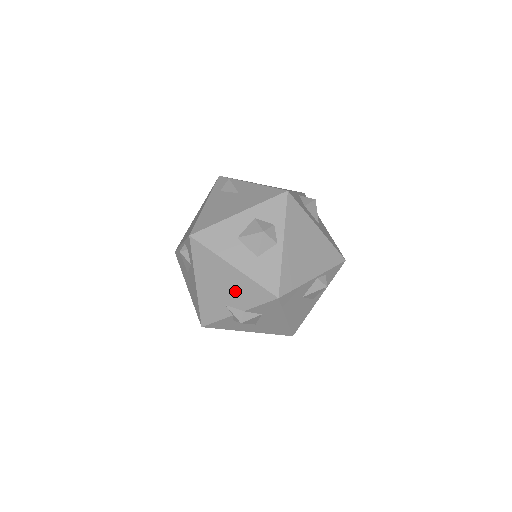
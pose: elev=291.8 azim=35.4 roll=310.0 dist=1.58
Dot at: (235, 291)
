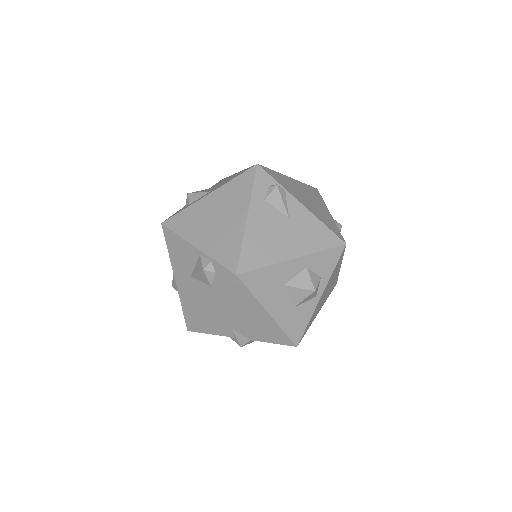
Dot at: (254, 327)
